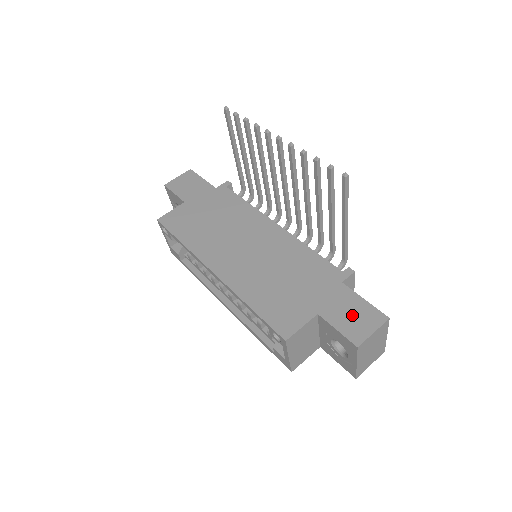
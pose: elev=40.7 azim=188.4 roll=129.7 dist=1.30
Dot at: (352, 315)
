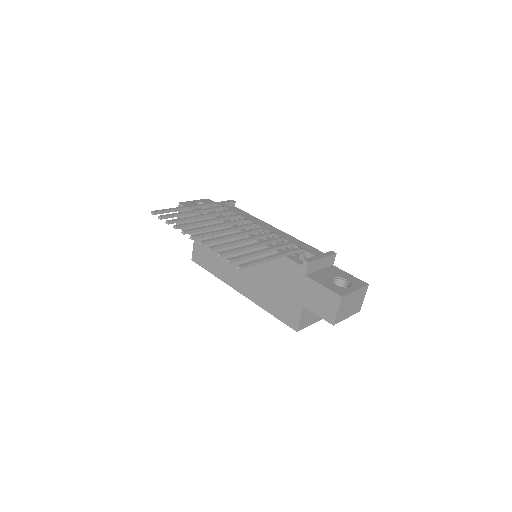
Dot at: (321, 302)
